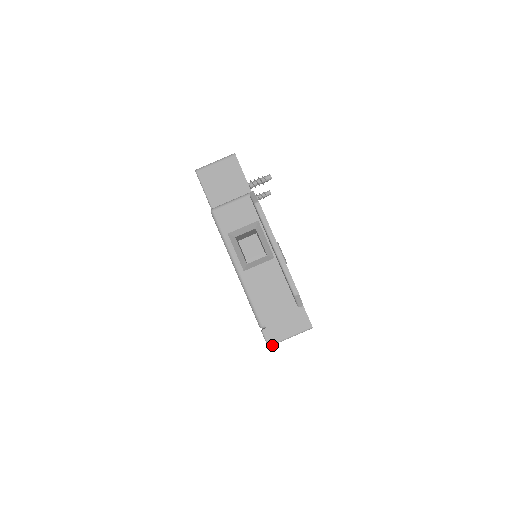
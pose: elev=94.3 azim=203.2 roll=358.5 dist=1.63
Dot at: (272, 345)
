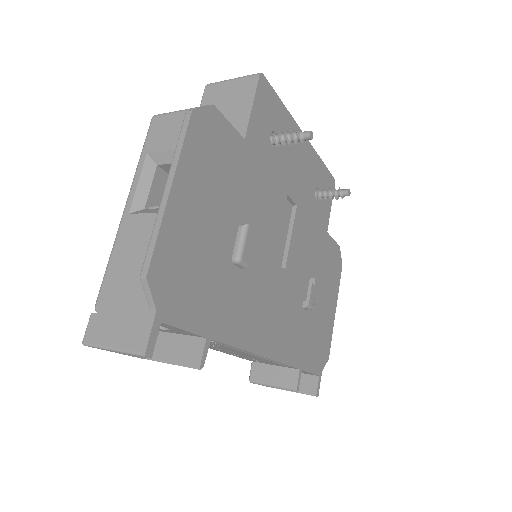
Dot at: (88, 345)
